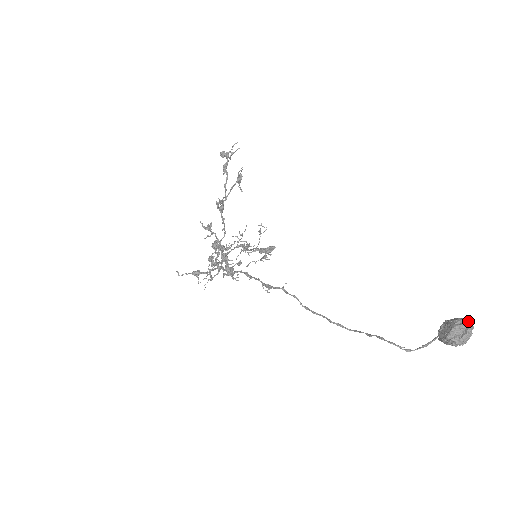
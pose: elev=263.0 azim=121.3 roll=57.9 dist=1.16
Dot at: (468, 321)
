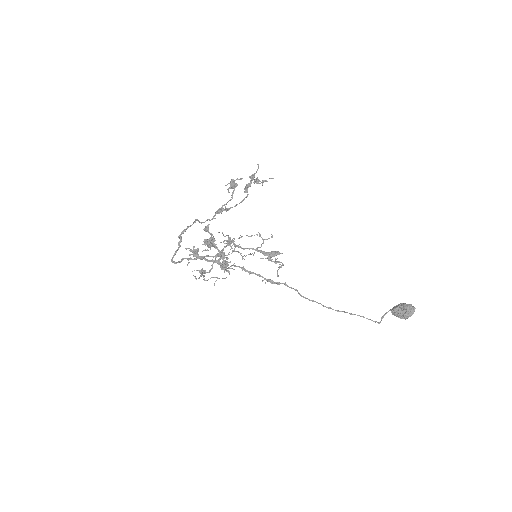
Dot at: occluded
